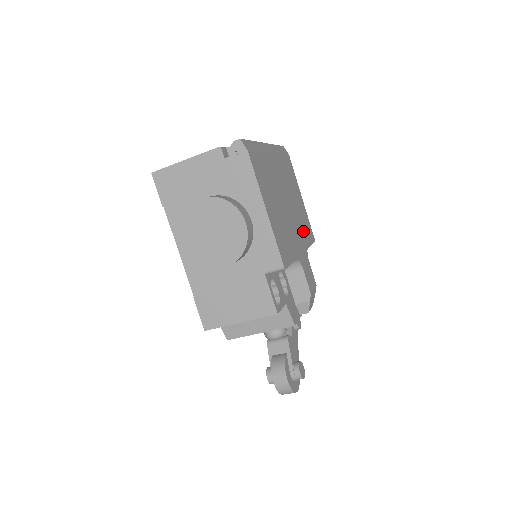
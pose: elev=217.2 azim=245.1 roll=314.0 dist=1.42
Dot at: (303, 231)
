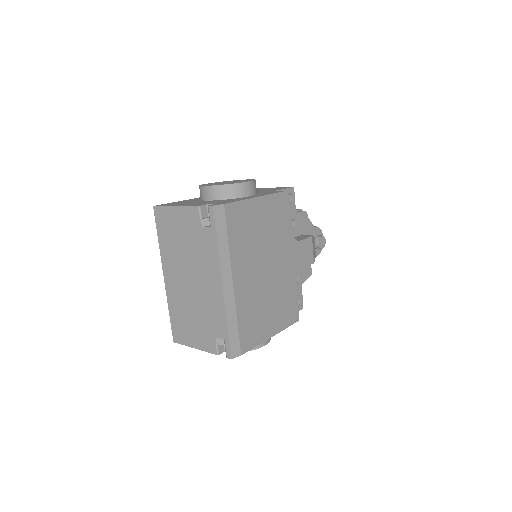
Dot at: (282, 233)
